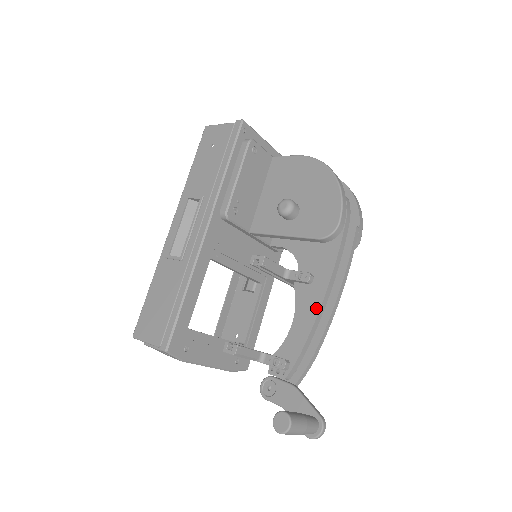
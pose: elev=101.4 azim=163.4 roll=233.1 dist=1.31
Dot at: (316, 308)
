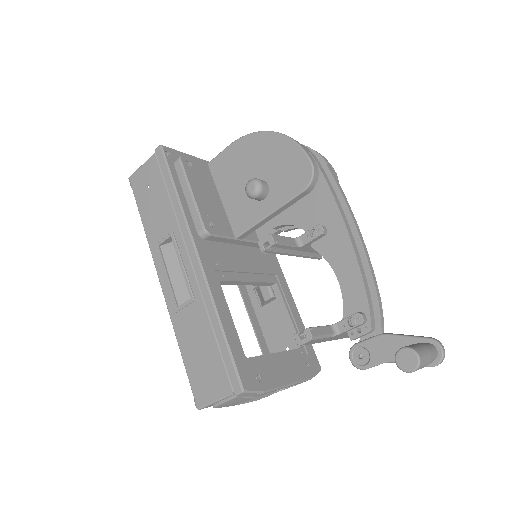
Dot at: (349, 248)
